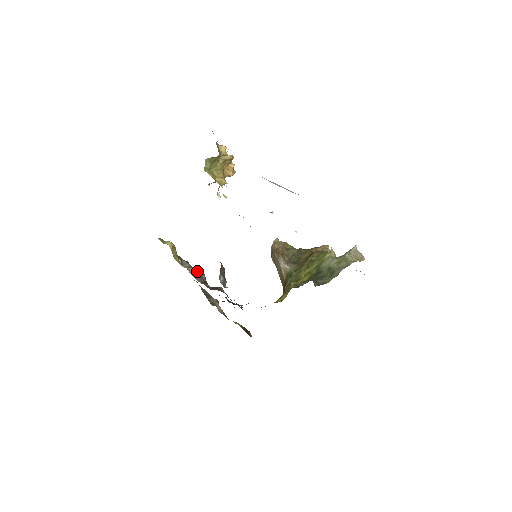
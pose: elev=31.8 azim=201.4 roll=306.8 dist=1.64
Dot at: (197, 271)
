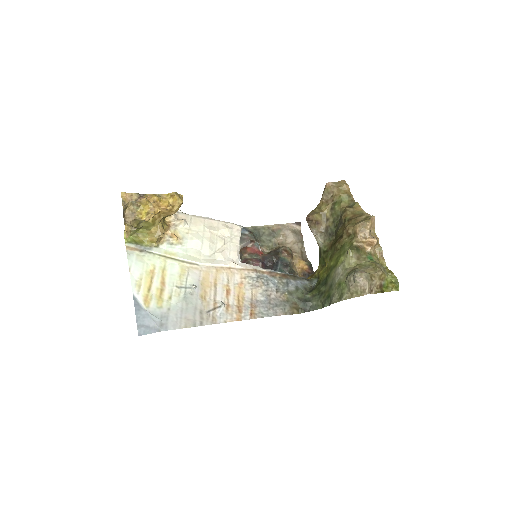
Dot at: occluded
